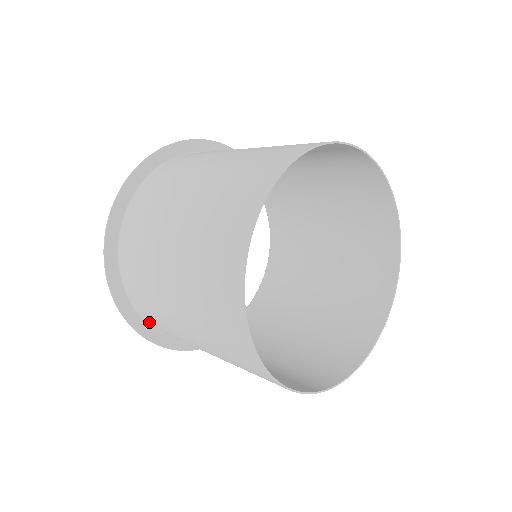
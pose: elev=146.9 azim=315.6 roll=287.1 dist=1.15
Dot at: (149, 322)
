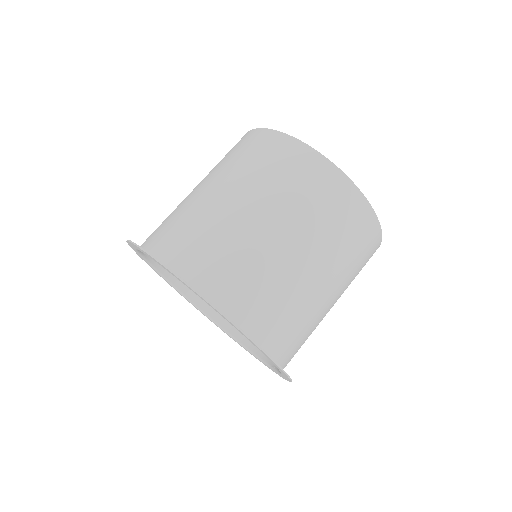
Dot at: (242, 322)
